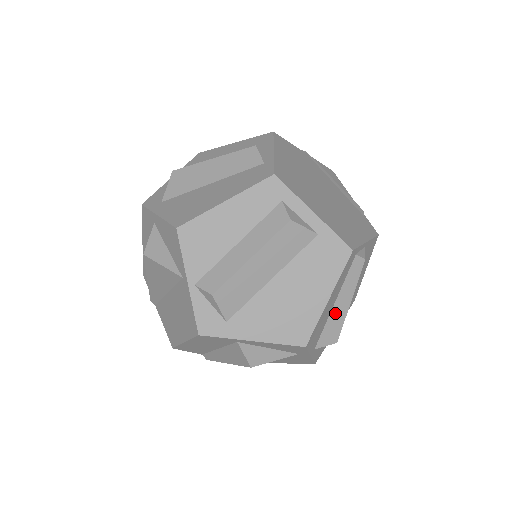
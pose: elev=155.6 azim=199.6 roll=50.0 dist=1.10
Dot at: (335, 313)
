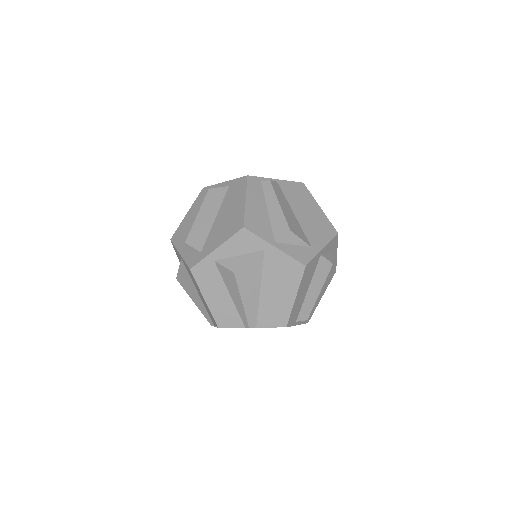
Dot at: (273, 215)
